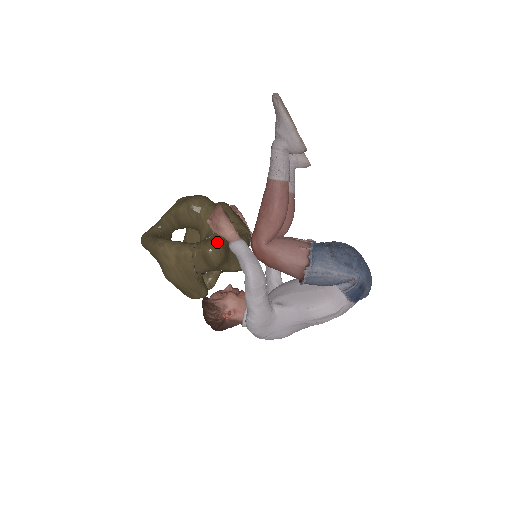
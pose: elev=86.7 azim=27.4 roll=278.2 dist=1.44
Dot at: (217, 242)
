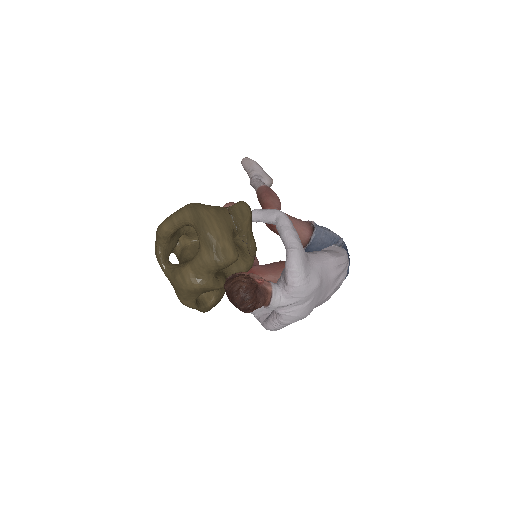
Dot at: occluded
